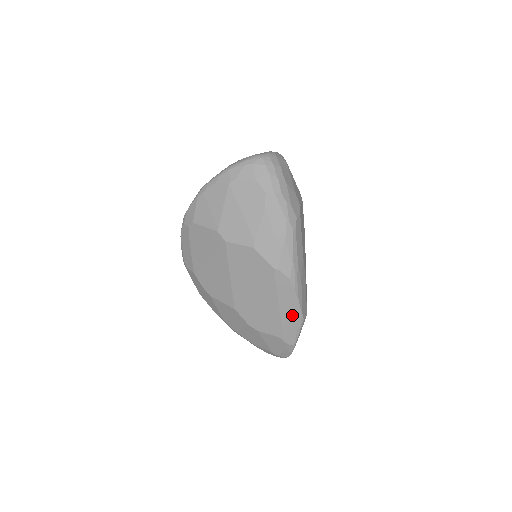
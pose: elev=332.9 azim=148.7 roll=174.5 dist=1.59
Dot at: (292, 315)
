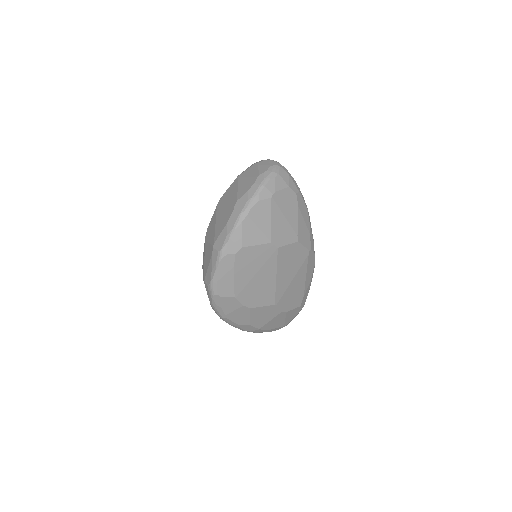
Dot at: (310, 282)
